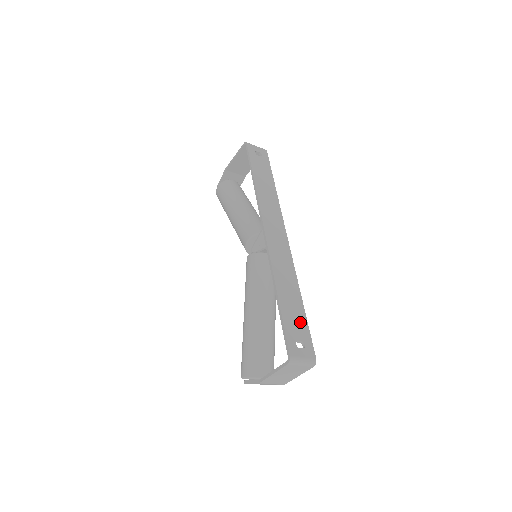
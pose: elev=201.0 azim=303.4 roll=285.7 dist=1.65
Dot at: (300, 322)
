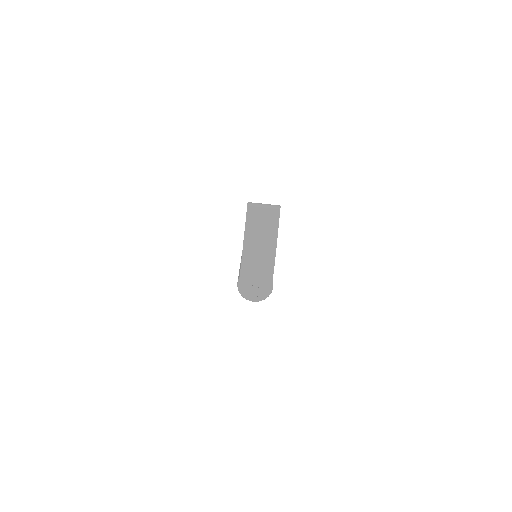
Dot at: occluded
